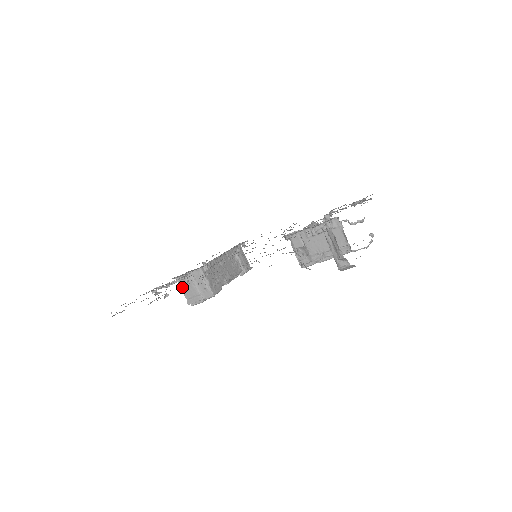
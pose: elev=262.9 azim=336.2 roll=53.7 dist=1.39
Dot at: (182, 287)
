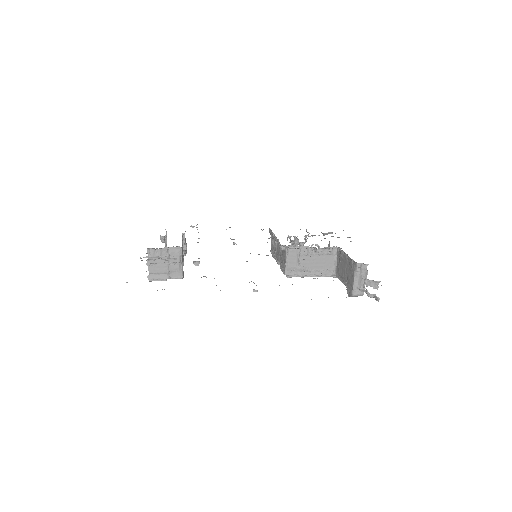
Dot at: occluded
